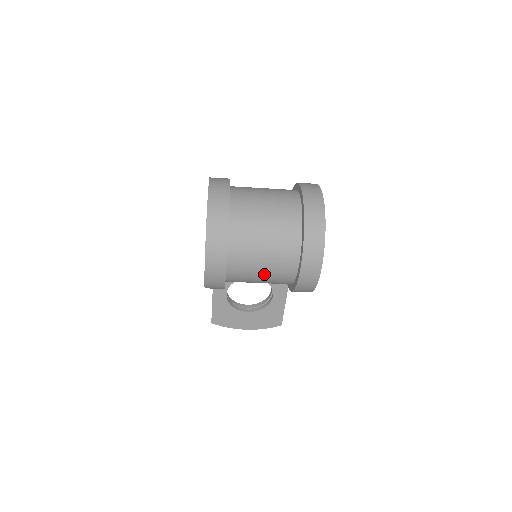
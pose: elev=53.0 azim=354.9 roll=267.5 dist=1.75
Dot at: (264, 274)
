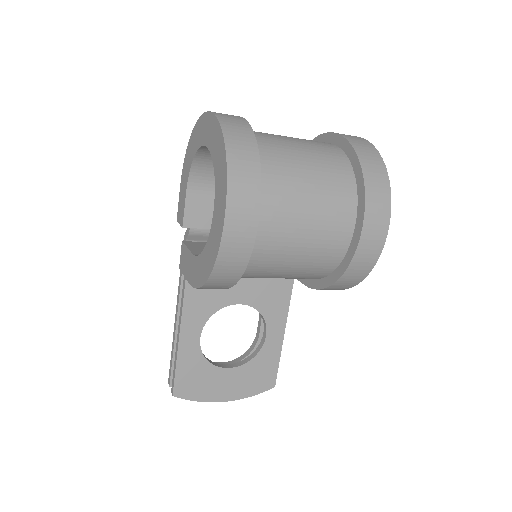
Dot at: (305, 244)
